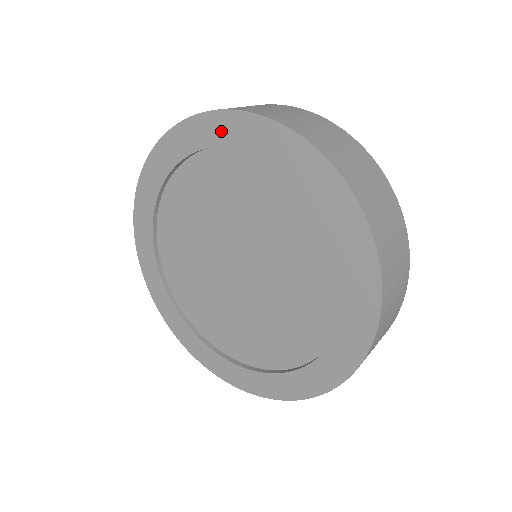
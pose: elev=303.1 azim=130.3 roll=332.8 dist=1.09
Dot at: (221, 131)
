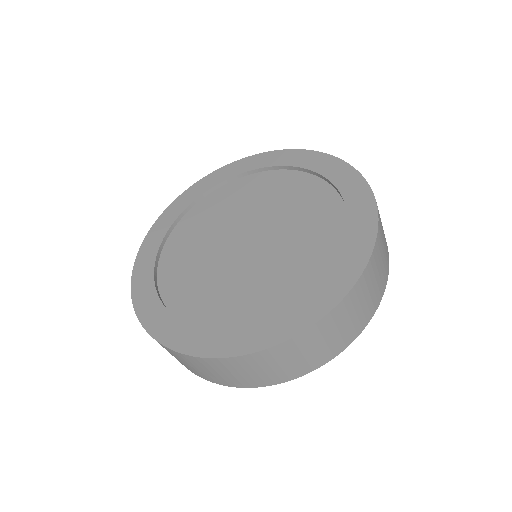
Dot at: (250, 164)
